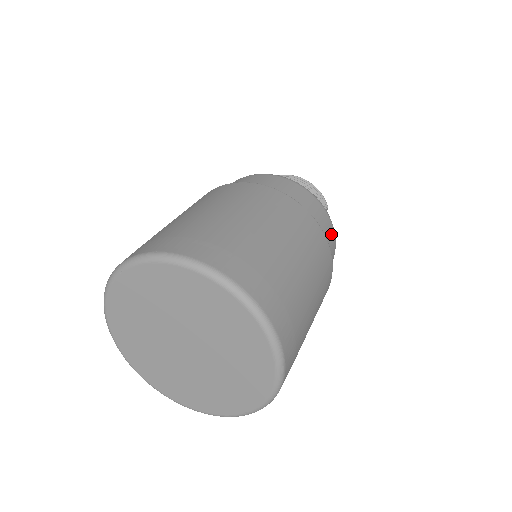
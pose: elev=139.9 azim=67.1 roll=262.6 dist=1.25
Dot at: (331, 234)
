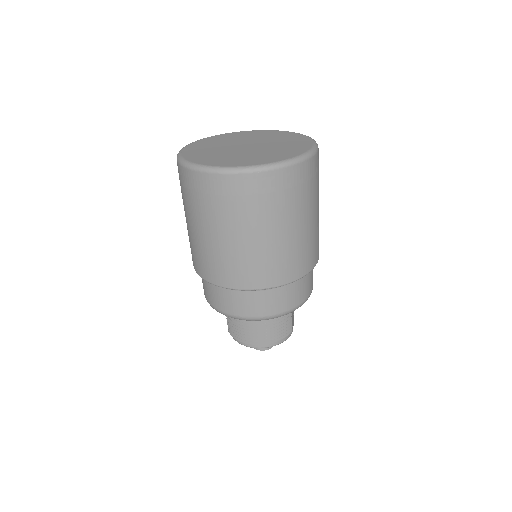
Dot at: occluded
